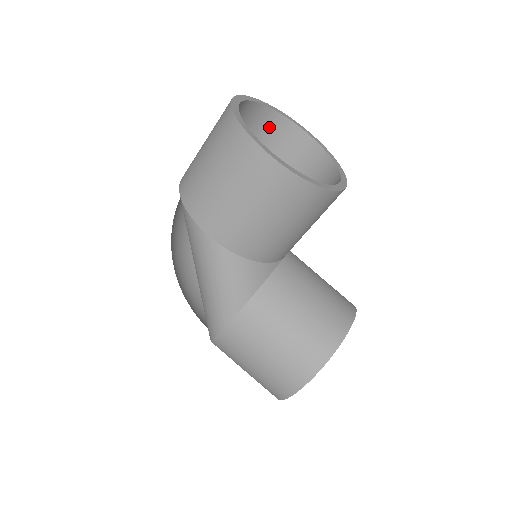
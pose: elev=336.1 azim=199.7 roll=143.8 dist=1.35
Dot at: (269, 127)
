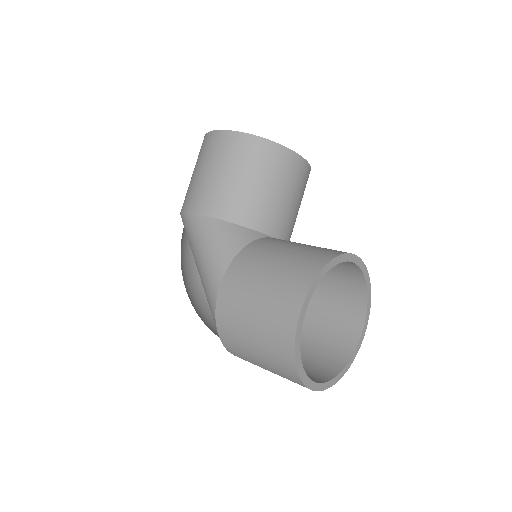
Dot at: occluded
